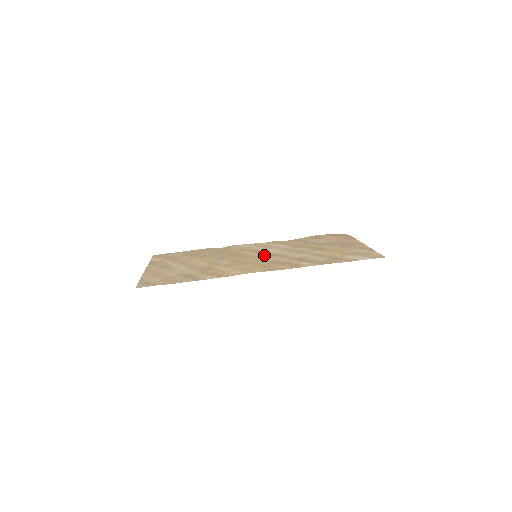
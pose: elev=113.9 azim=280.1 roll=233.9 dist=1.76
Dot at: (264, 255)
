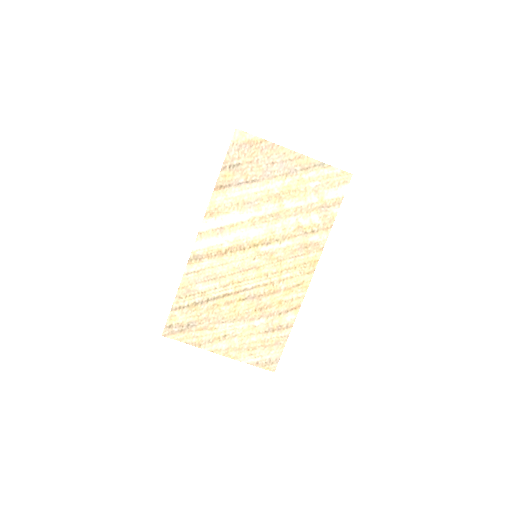
Dot at: (261, 250)
